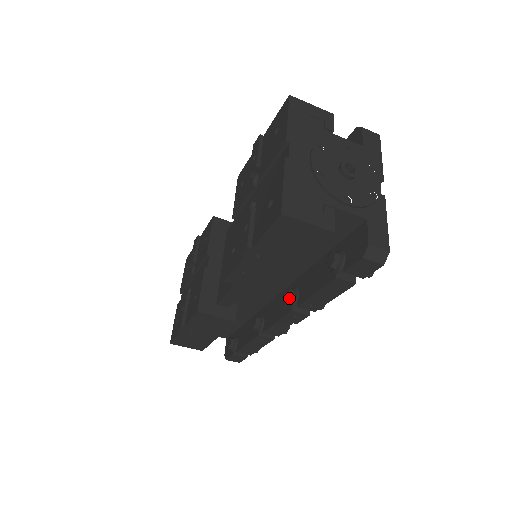
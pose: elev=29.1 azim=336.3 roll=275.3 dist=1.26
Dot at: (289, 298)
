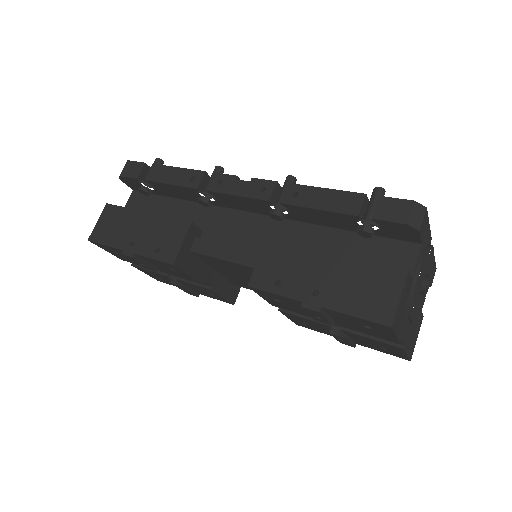
Dot at: occluded
